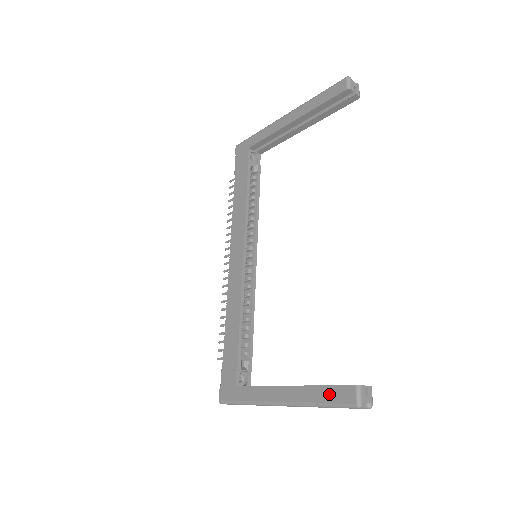
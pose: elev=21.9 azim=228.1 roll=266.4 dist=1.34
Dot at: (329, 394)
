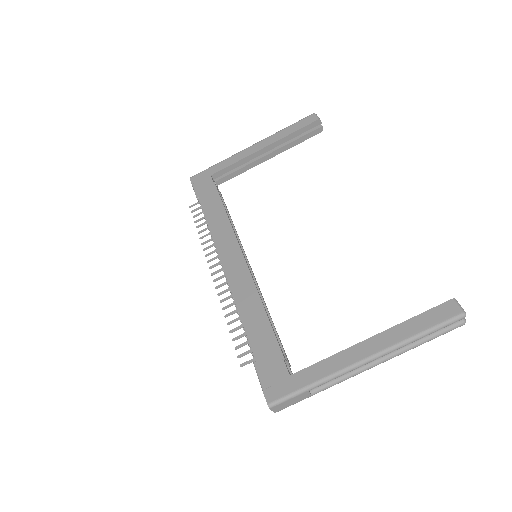
Dot at: (427, 319)
